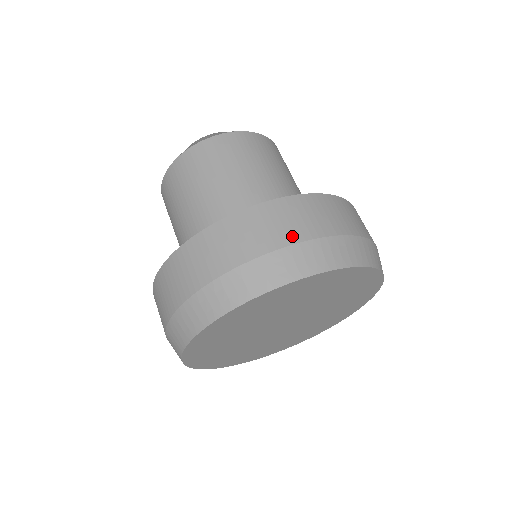
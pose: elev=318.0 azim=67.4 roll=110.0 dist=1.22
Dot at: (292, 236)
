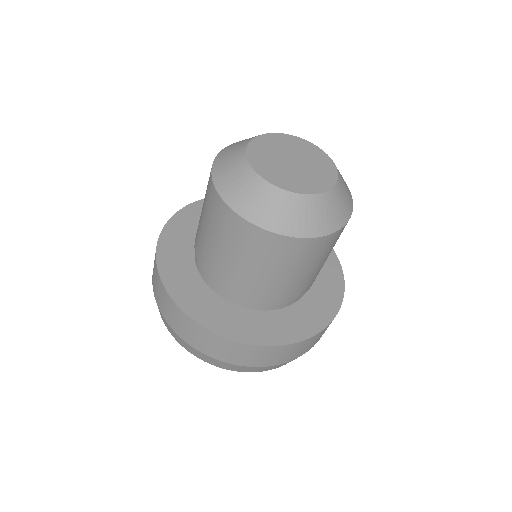
Dot at: (223, 358)
